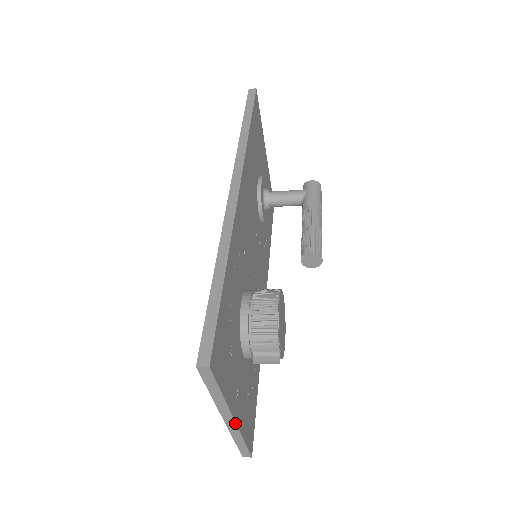
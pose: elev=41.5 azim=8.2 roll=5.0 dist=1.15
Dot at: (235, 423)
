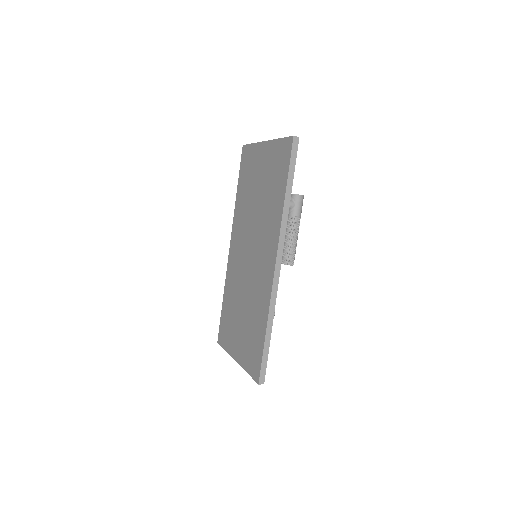
Dot at: occluded
